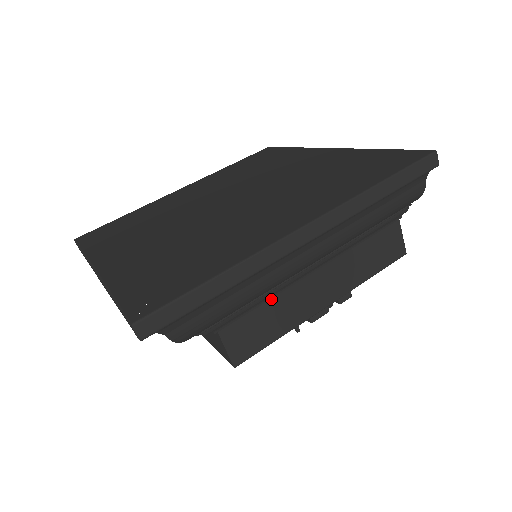
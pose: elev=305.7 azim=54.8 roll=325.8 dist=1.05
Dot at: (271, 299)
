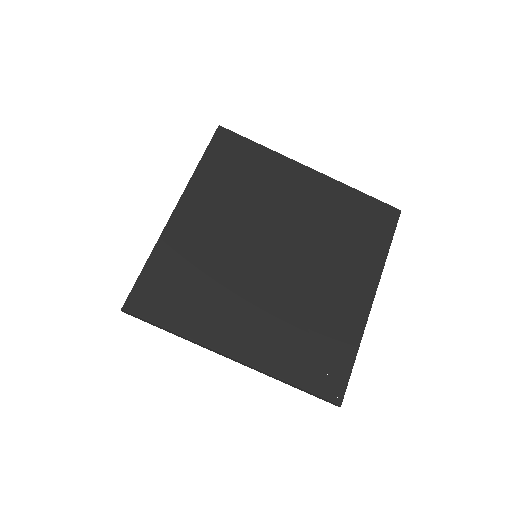
Dot at: occluded
